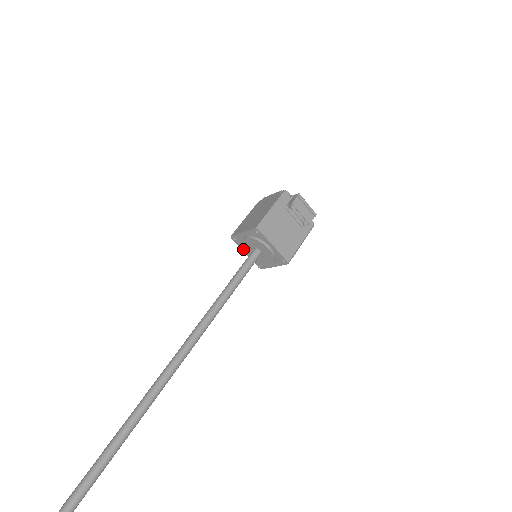
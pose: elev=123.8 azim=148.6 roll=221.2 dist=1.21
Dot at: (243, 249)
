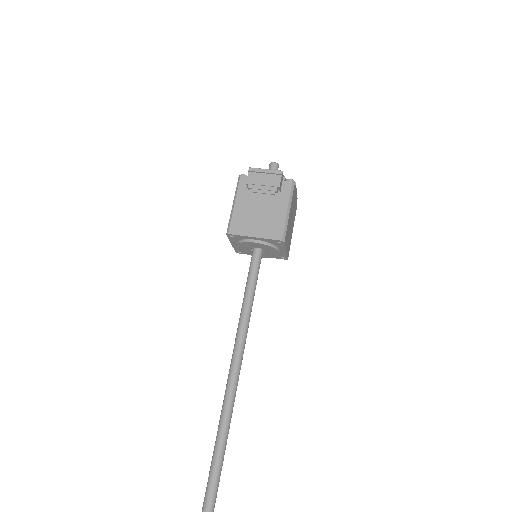
Dot at: occluded
